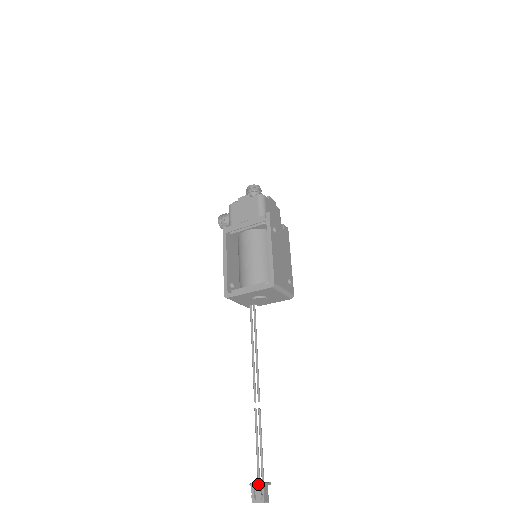
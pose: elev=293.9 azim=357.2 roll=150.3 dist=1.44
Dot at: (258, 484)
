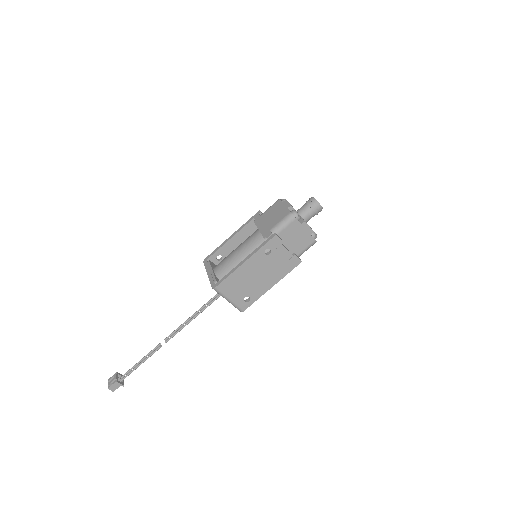
Dot at: (115, 377)
